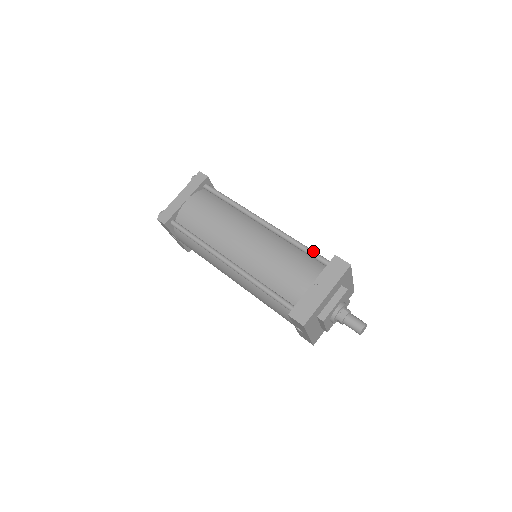
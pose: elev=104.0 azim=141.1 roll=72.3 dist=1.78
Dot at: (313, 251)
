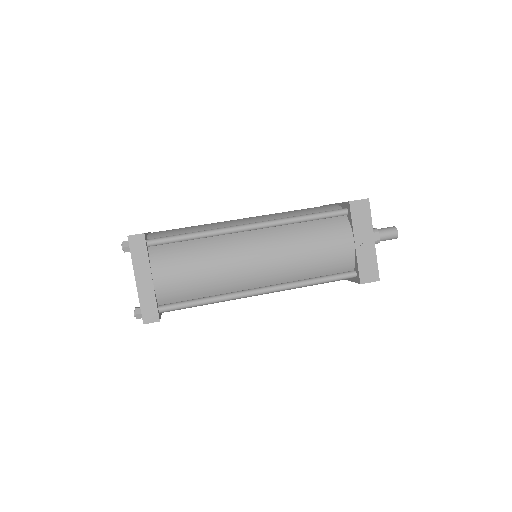
Dot at: (324, 213)
